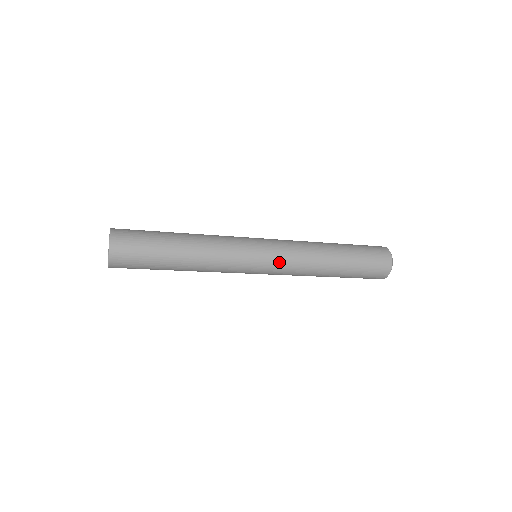
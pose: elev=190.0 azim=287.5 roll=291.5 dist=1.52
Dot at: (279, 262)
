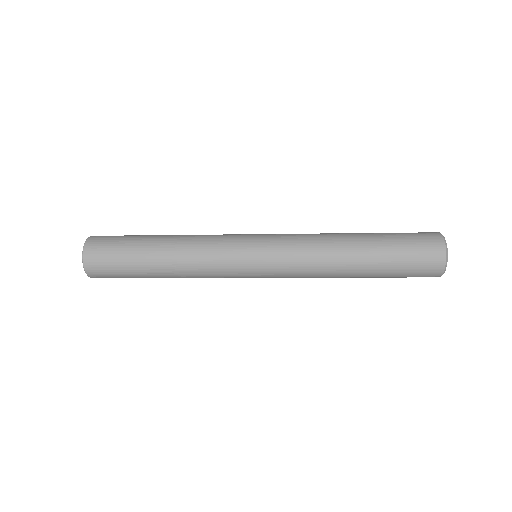
Dot at: (278, 276)
